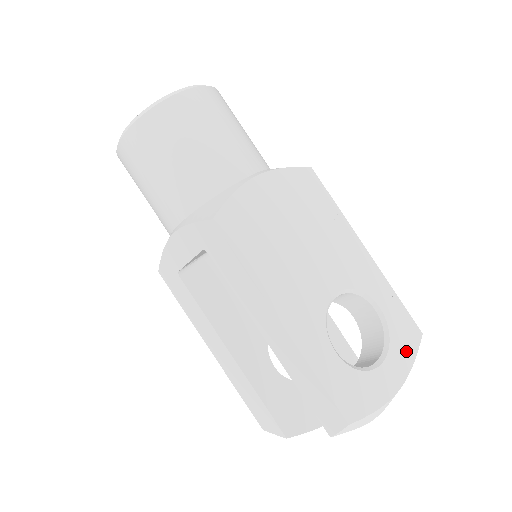
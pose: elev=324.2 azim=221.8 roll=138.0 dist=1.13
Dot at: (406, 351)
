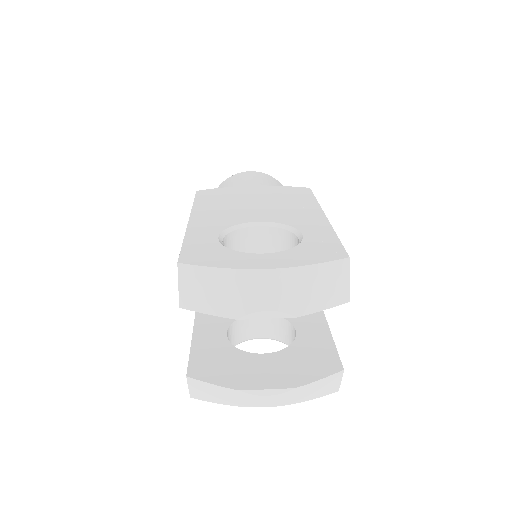
Dot at: (307, 258)
